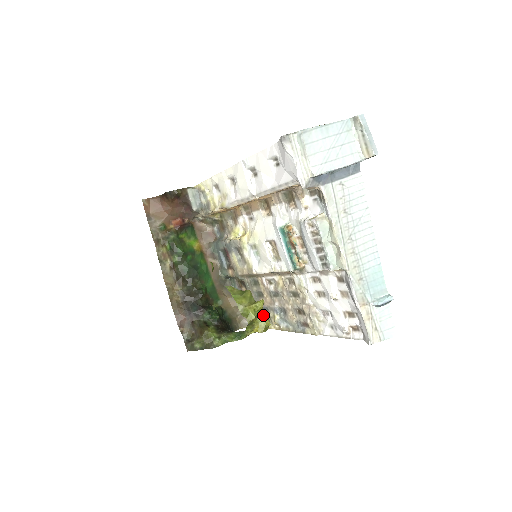
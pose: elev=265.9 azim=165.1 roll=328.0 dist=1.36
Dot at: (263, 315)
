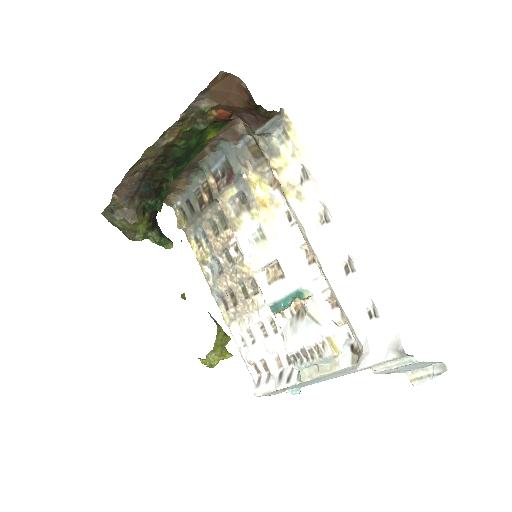
Dot at: occluded
